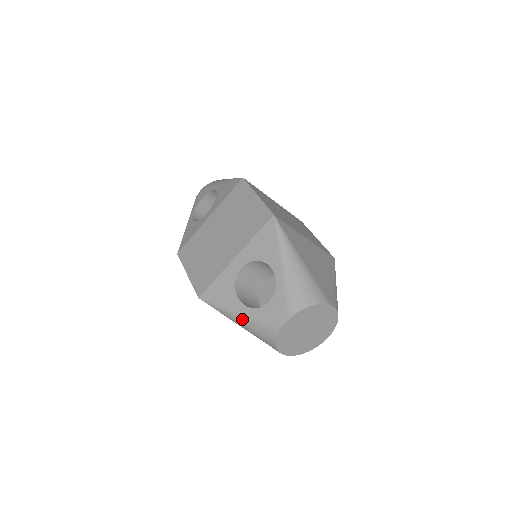
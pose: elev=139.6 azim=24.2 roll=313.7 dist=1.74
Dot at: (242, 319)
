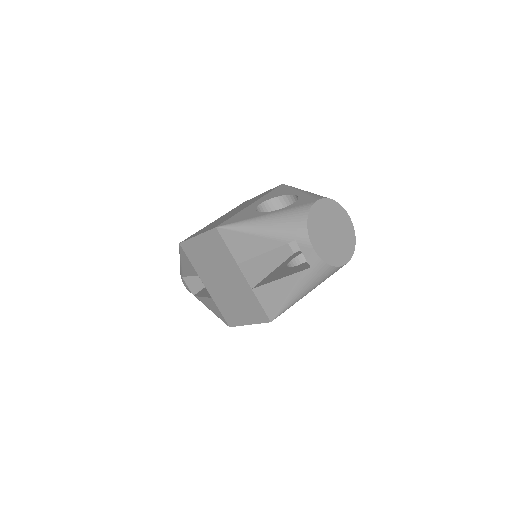
Dot at: (268, 219)
